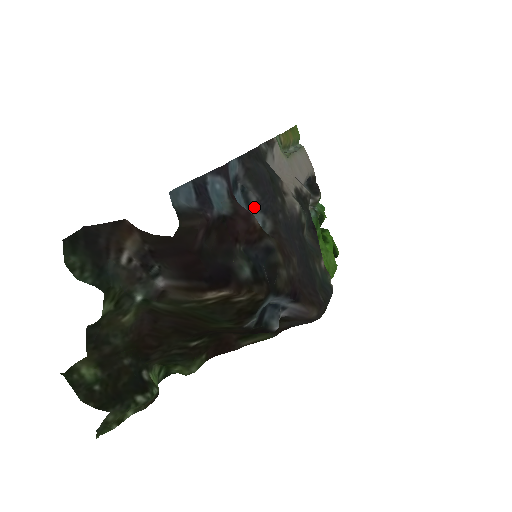
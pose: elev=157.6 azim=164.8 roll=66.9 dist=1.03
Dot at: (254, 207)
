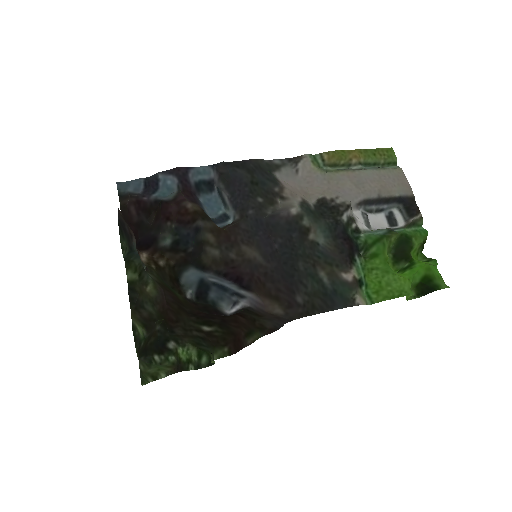
Dot at: (228, 205)
